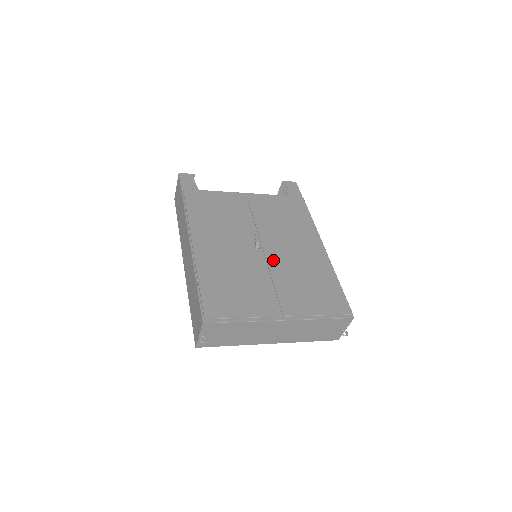
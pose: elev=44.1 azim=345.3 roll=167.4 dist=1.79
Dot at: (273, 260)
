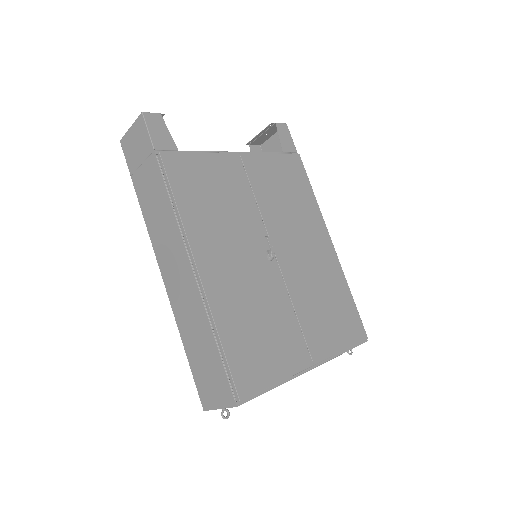
Dot at: (289, 275)
